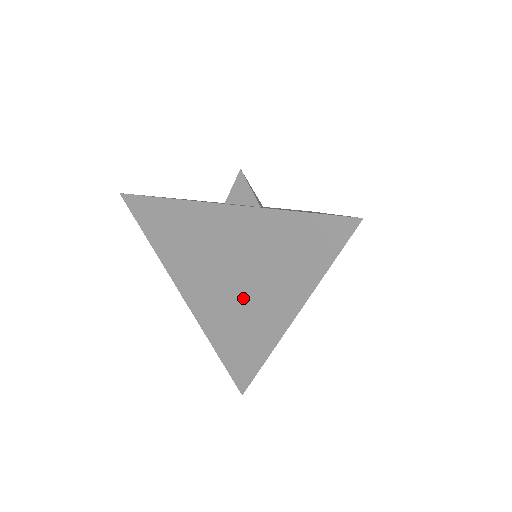
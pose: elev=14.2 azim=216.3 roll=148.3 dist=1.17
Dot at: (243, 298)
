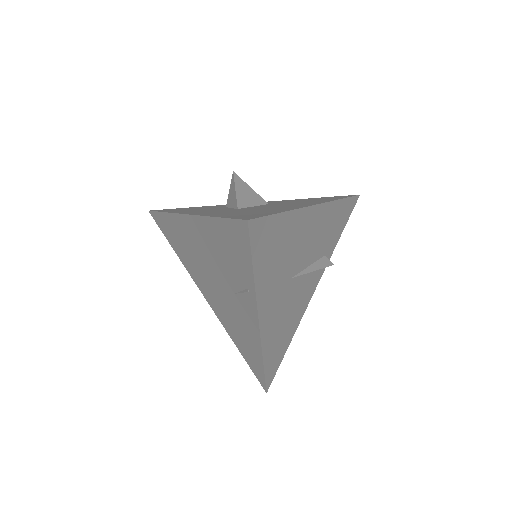
Dot at: (228, 300)
